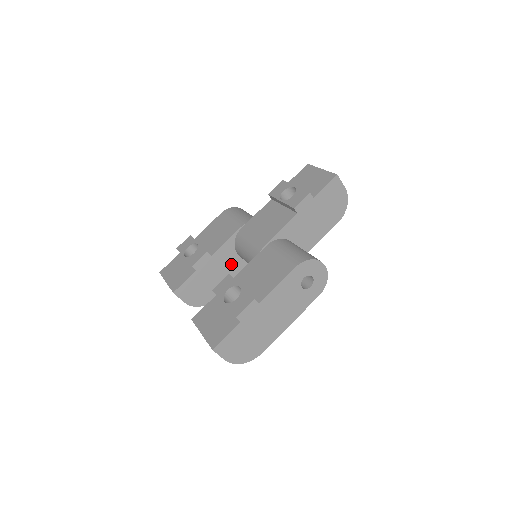
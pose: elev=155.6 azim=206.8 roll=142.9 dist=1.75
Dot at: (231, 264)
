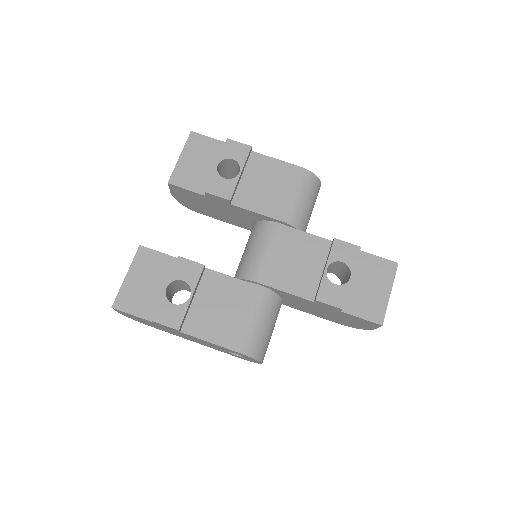
Dot at: (241, 219)
